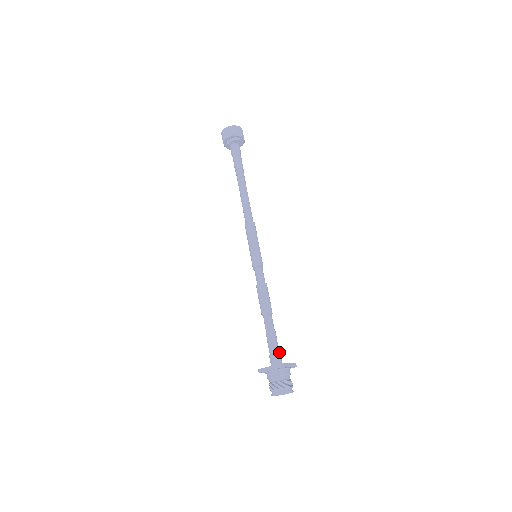
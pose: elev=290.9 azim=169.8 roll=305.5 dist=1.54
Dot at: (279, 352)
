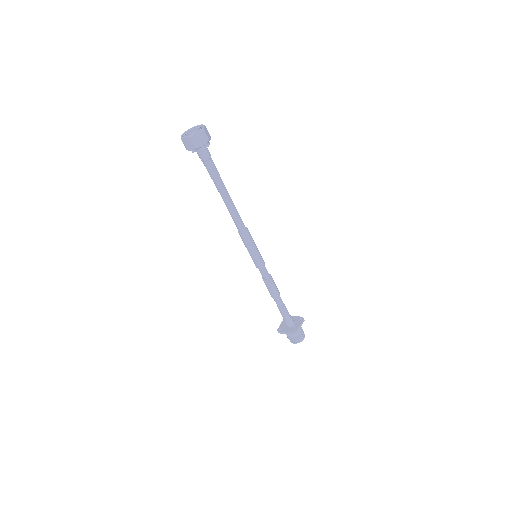
Dot at: (290, 317)
